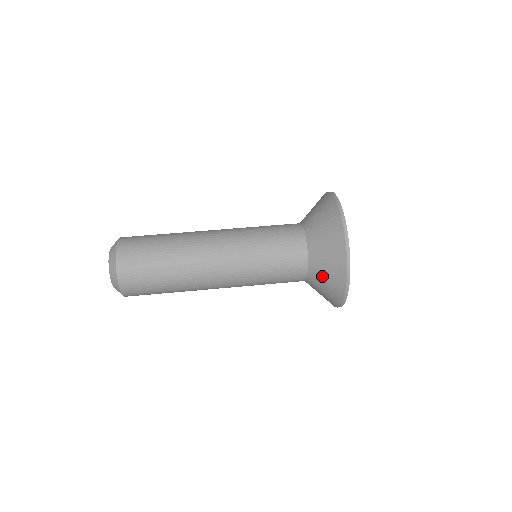
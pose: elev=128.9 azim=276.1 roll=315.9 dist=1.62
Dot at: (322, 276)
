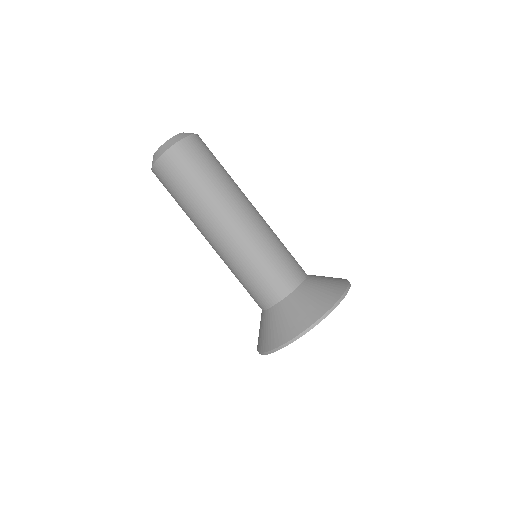
Dot at: occluded
